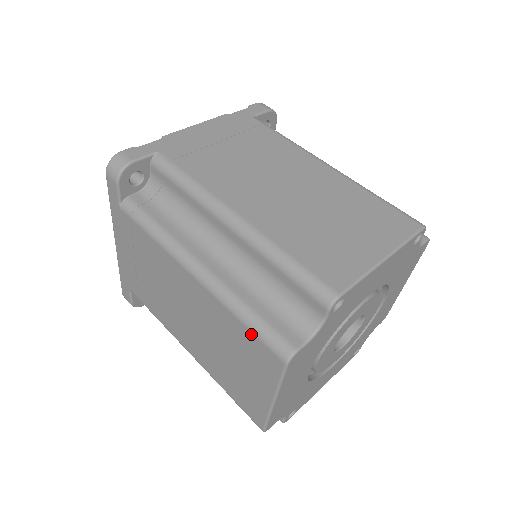
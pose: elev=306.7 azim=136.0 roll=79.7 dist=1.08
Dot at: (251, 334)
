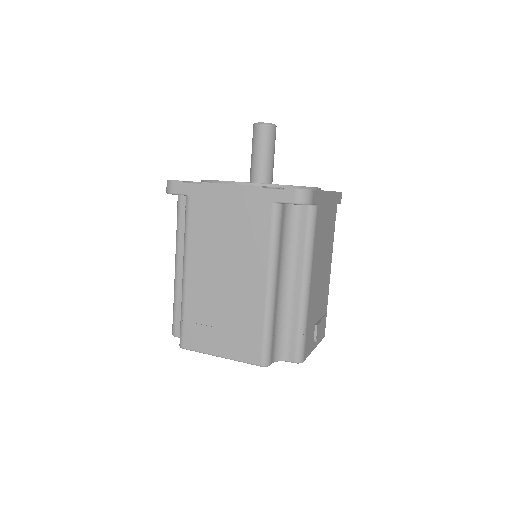
Dot at: occluded
